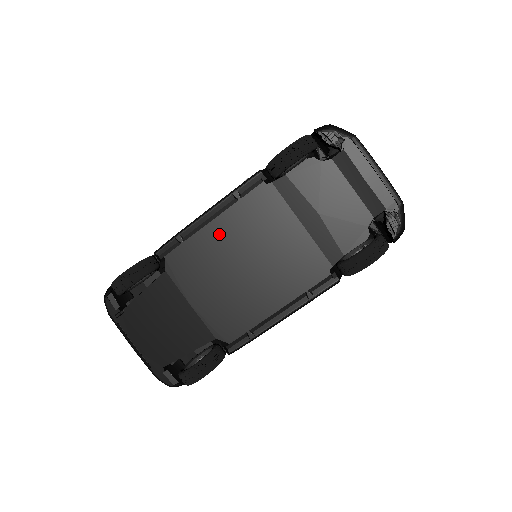
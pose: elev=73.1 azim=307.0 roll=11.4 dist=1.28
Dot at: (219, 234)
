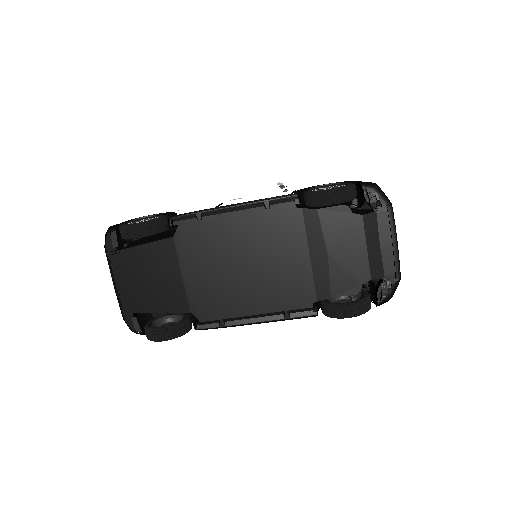
Dot at: (235, 229)
